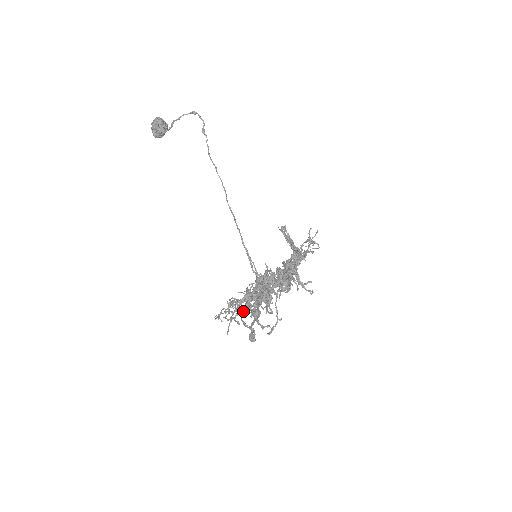
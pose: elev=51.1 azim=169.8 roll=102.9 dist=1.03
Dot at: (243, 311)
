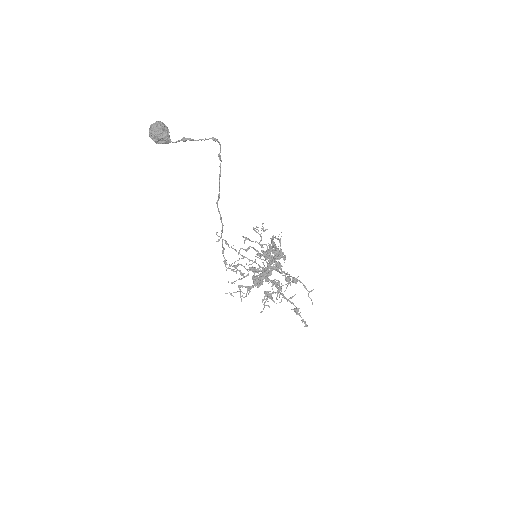
Dot at: occluded
